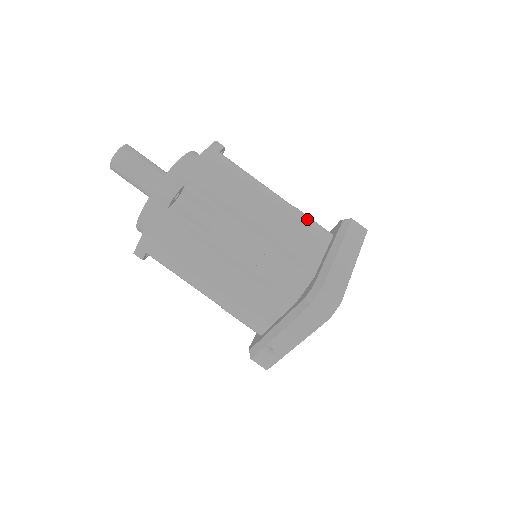
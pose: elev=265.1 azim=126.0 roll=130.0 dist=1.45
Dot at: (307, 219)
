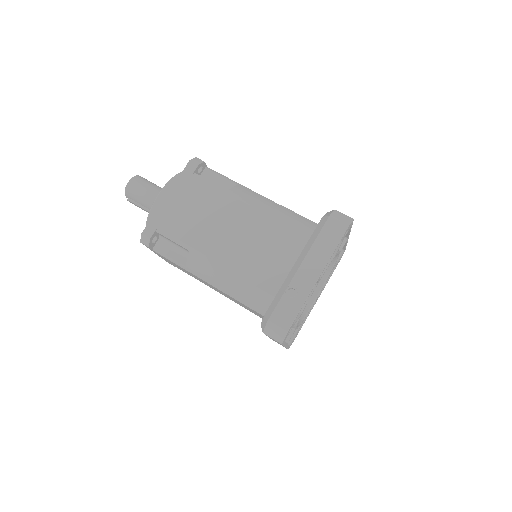
Dot at: occluded
